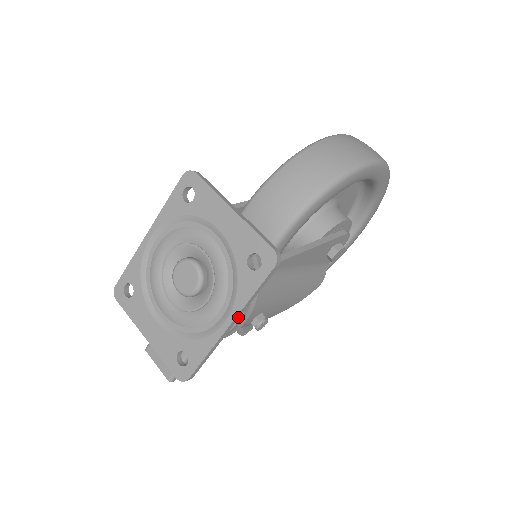
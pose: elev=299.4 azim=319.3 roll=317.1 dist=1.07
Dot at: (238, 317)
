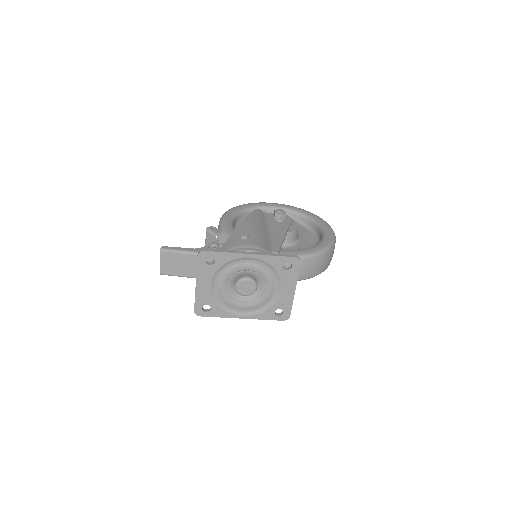
Dot at: (248, 317)
